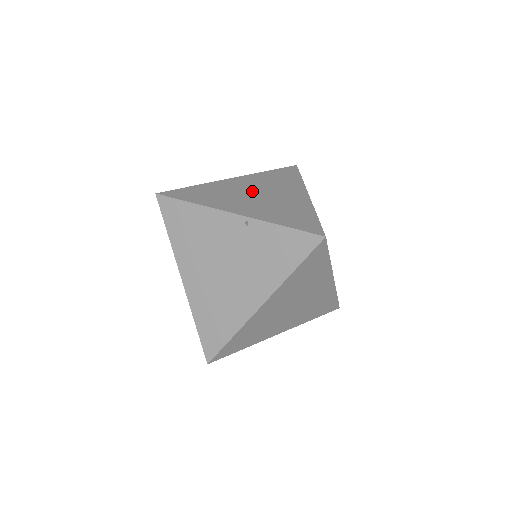
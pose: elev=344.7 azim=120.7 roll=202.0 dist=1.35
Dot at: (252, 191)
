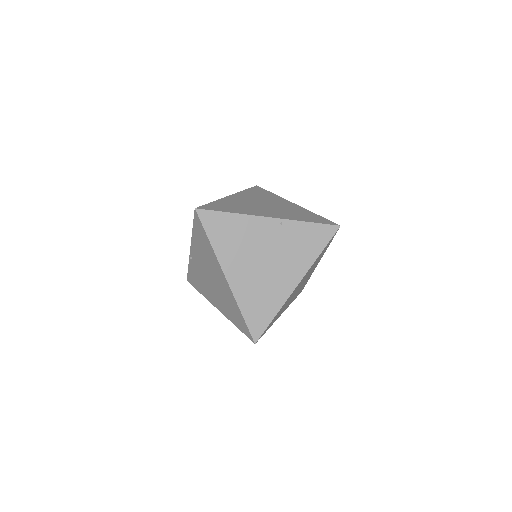
Dot at: (258, 203)
